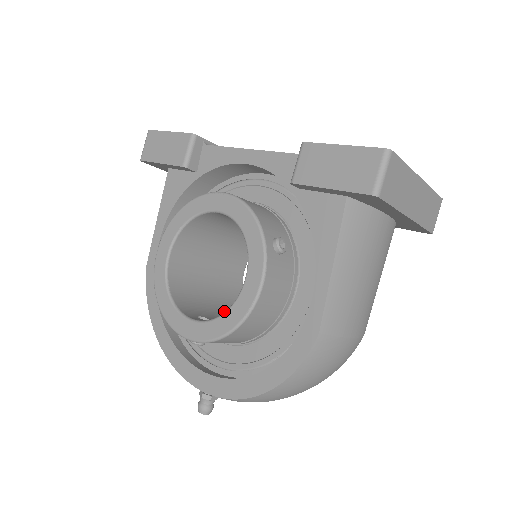
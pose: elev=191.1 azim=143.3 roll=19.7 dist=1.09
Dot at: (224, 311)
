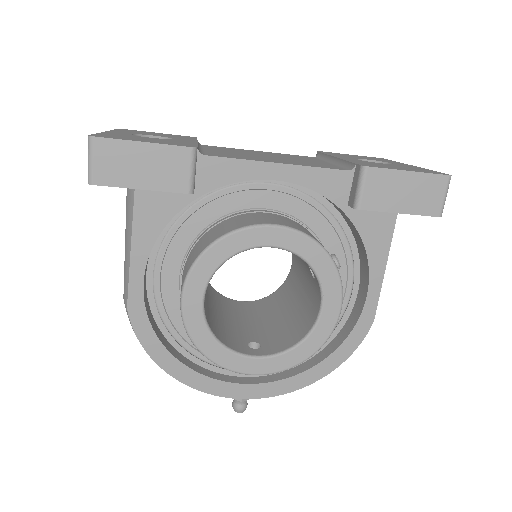
Dot at: (229, 317)
